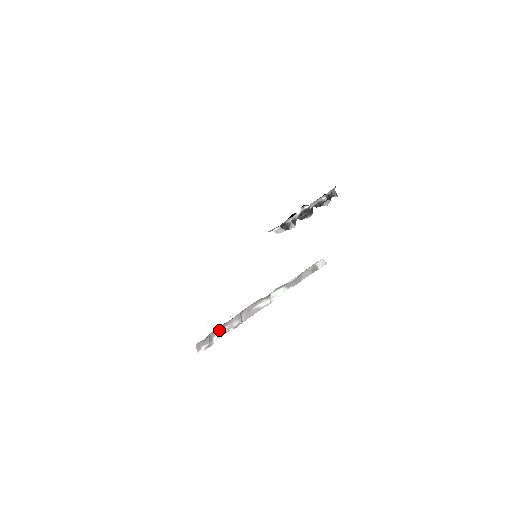
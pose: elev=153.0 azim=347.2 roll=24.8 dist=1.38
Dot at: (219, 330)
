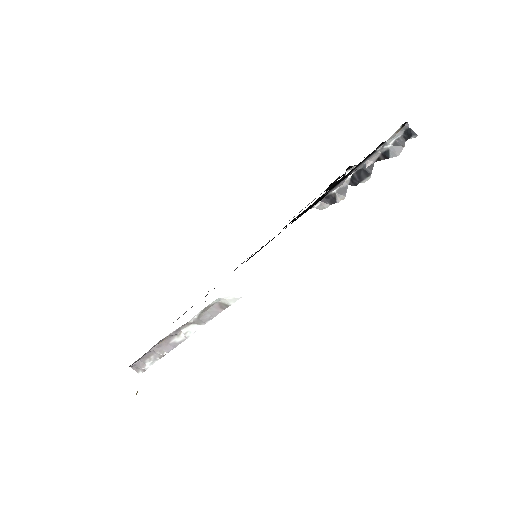
Dot at: (147, 358)
